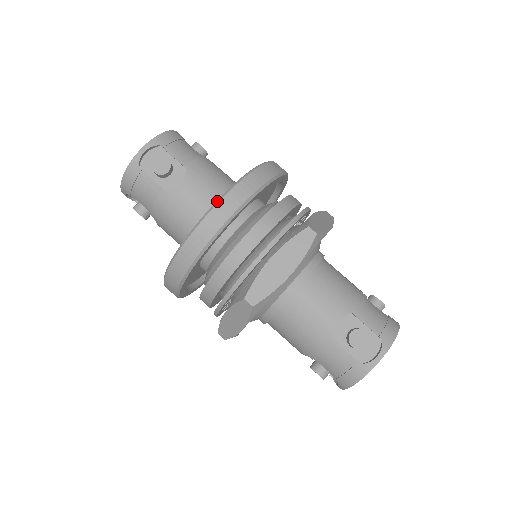
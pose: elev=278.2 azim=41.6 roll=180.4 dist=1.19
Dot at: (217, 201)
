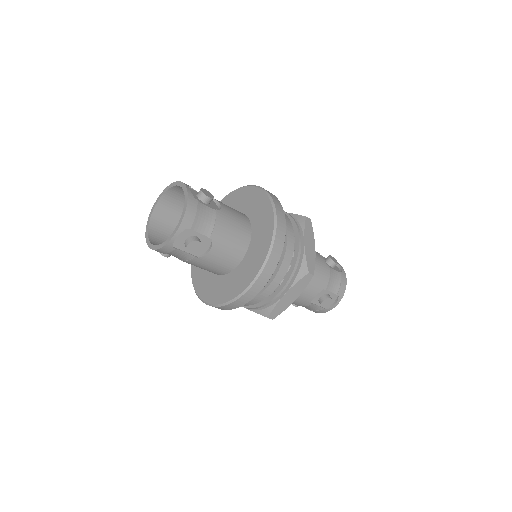
Dot at: (252, 283)
